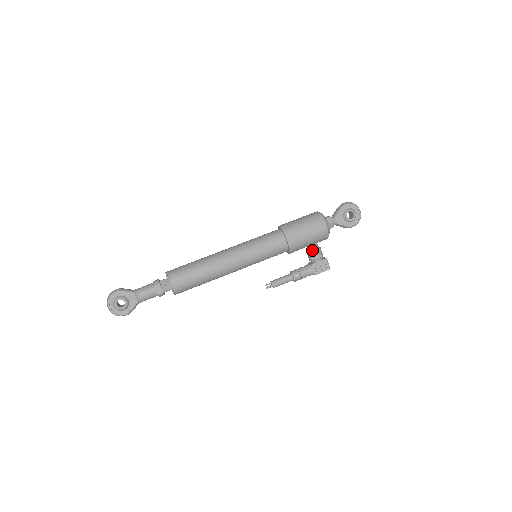
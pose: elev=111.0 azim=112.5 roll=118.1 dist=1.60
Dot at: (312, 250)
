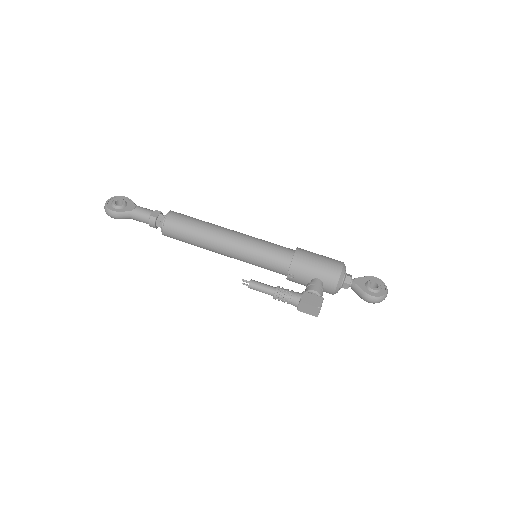
Dot at: (313, 283)
